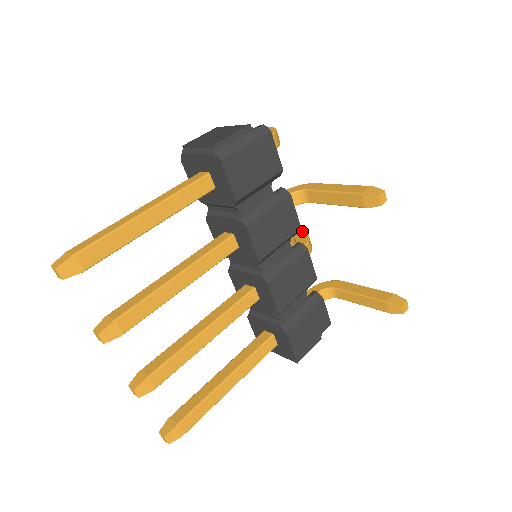
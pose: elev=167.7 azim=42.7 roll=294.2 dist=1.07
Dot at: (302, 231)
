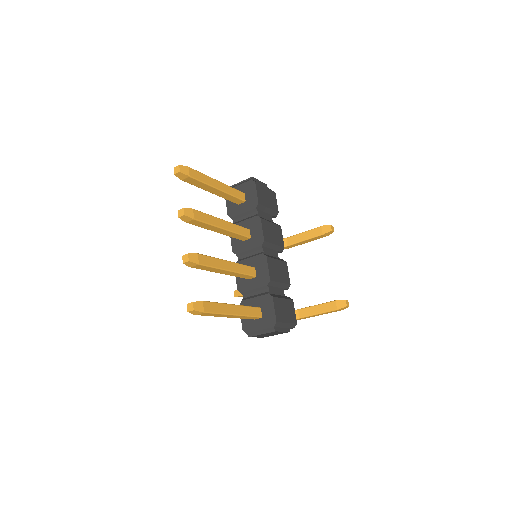
Dot at: occluded
